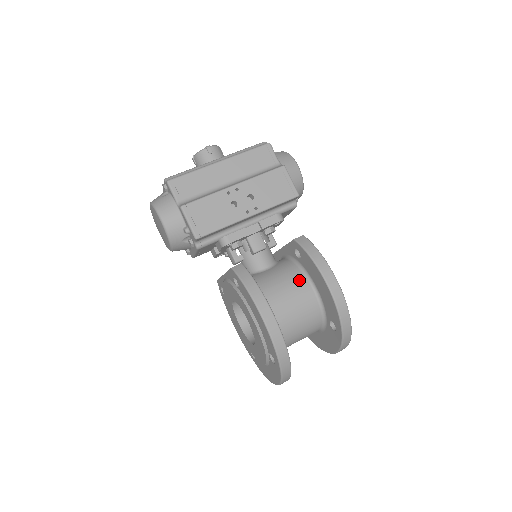
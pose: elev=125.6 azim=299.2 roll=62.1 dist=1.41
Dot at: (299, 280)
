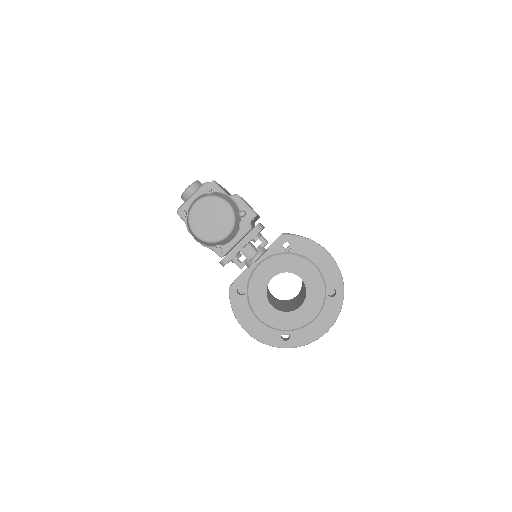
Dot at: occluded
